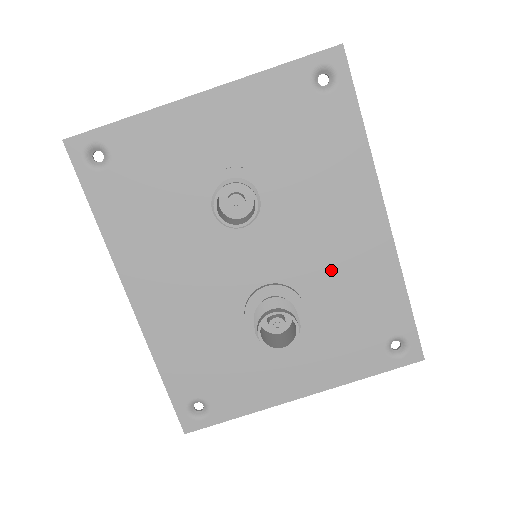
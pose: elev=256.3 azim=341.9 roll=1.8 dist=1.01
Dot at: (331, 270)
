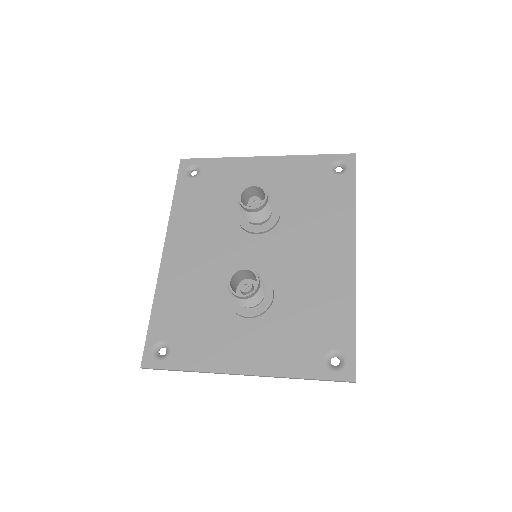
Dot at: (303, 279)
